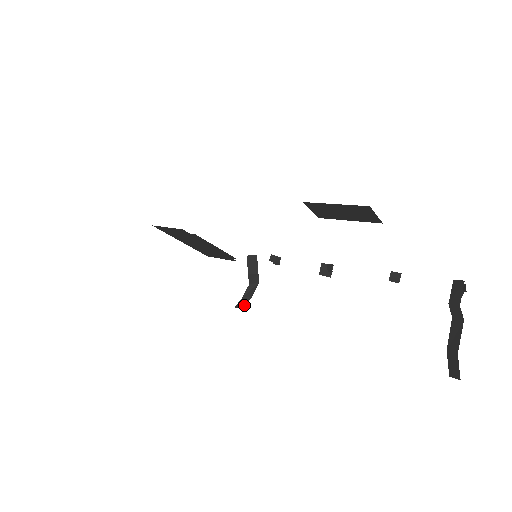
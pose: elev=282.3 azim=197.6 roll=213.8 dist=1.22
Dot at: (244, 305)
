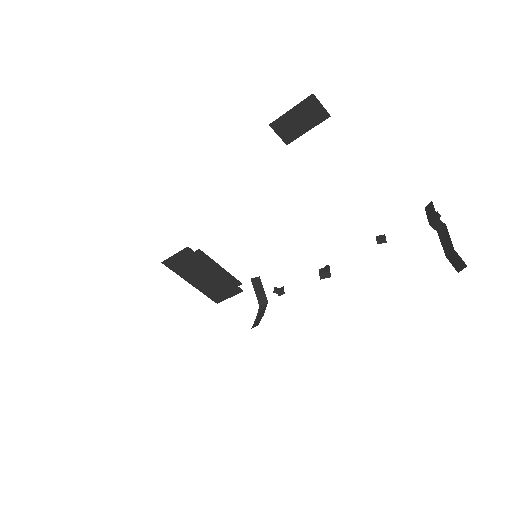
Dot at: (259, 322)
